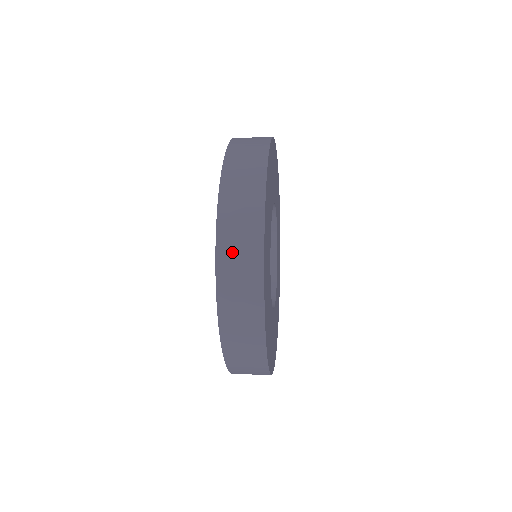
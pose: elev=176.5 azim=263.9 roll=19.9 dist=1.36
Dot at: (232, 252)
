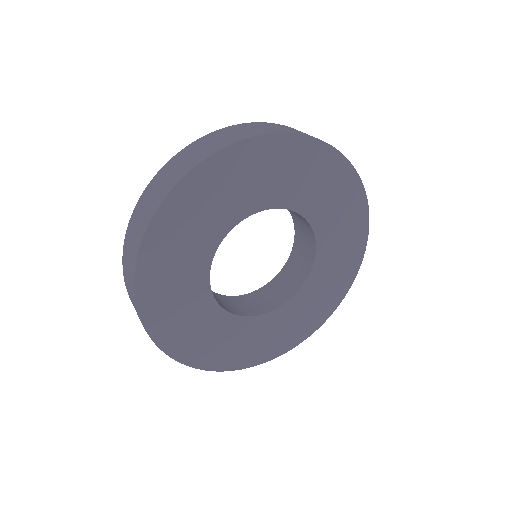
Dot at: (128, 287)
